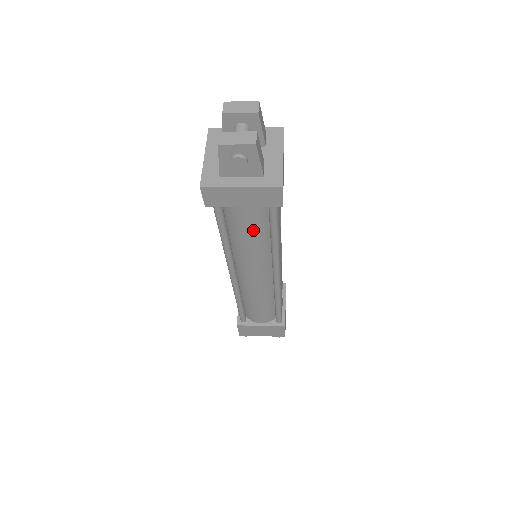
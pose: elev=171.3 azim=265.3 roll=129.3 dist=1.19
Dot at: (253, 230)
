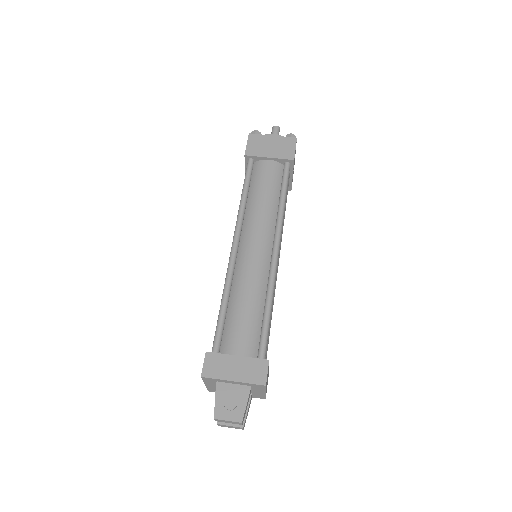
Dot at: occluded
